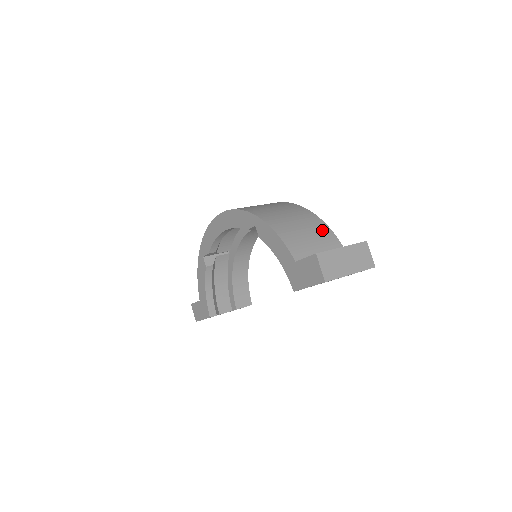
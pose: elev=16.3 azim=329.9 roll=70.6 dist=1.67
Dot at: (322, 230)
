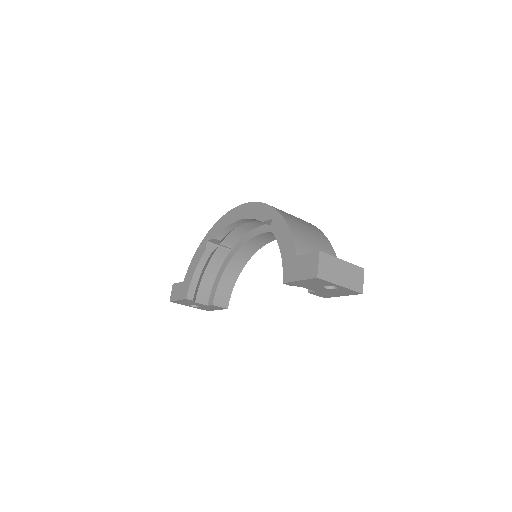
Dot at: (328, 248)
